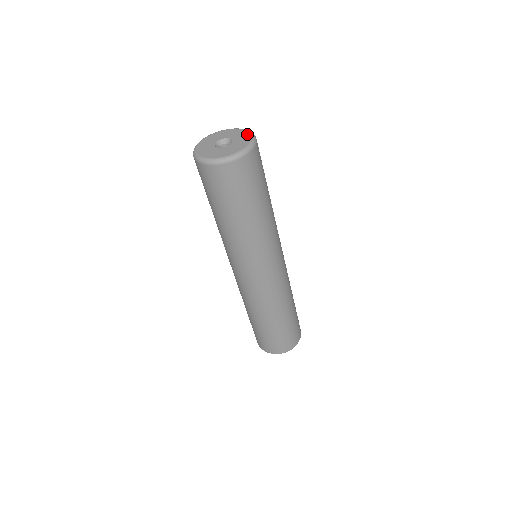
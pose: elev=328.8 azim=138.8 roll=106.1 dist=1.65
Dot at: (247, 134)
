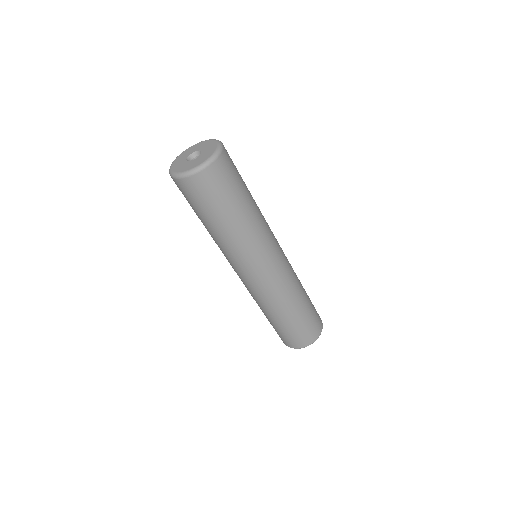
Dot at: (214, 142)
